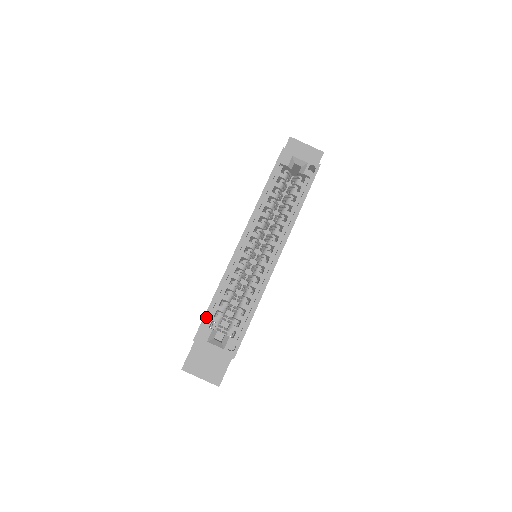
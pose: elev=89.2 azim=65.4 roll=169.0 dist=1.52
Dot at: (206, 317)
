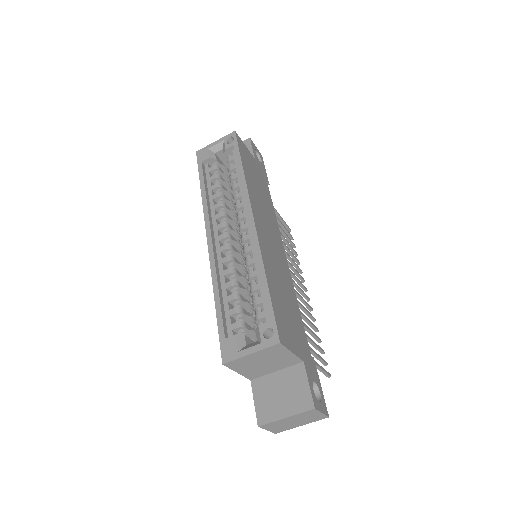
Dot at: (220, 330)
